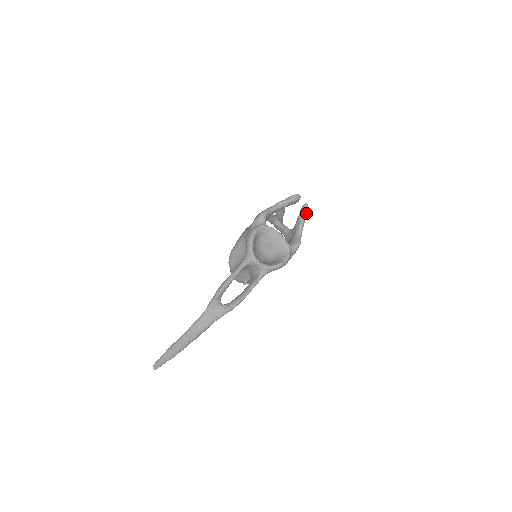
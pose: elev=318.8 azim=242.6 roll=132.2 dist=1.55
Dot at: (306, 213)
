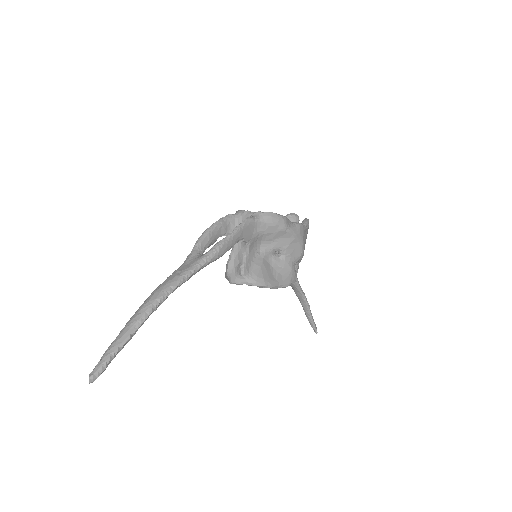
Dot at: (307, 220)
